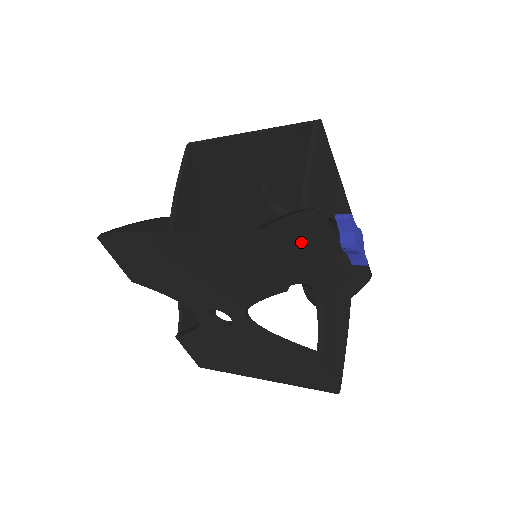
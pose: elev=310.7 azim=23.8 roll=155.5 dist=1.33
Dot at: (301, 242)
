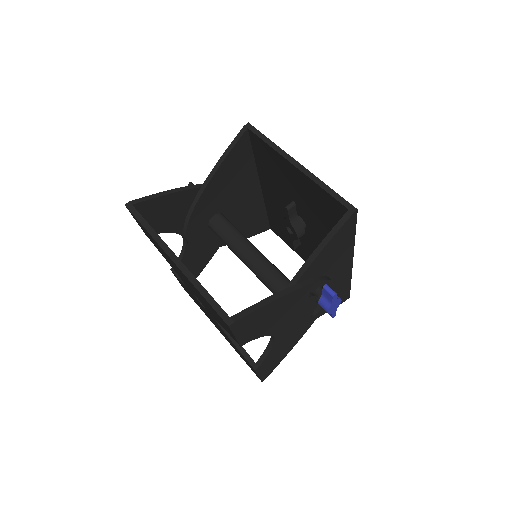
Dot at: (274, 314)
